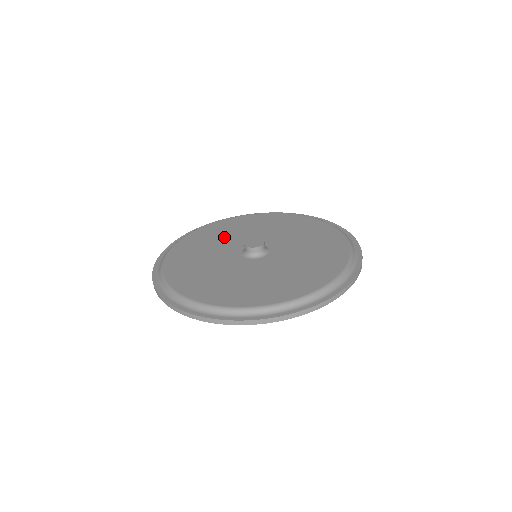
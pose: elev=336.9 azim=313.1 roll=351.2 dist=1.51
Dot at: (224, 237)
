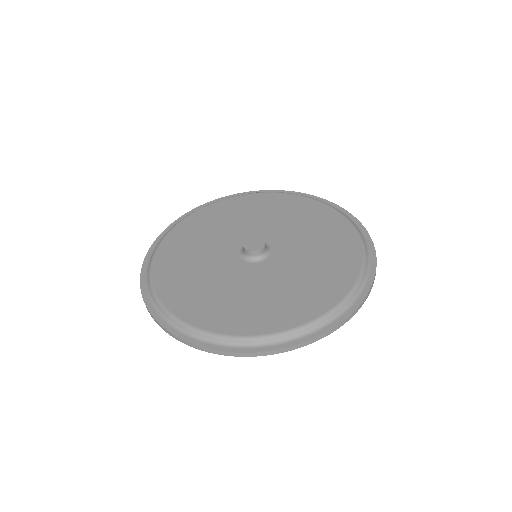
Dot at: (207, 239)
